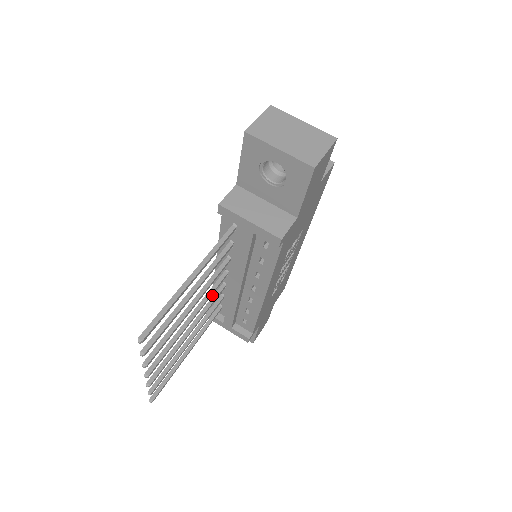
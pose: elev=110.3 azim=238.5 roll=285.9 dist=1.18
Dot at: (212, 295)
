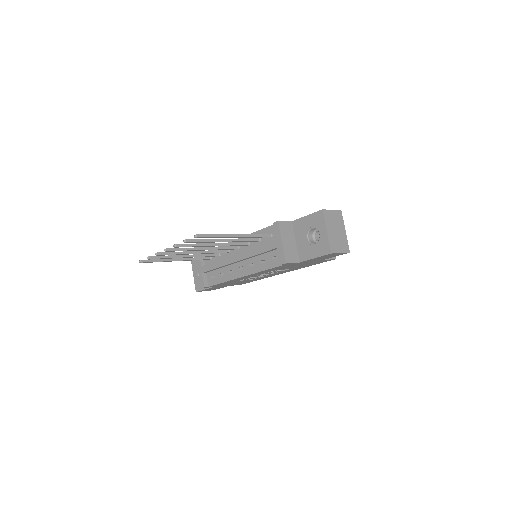
Dot at: occluded
